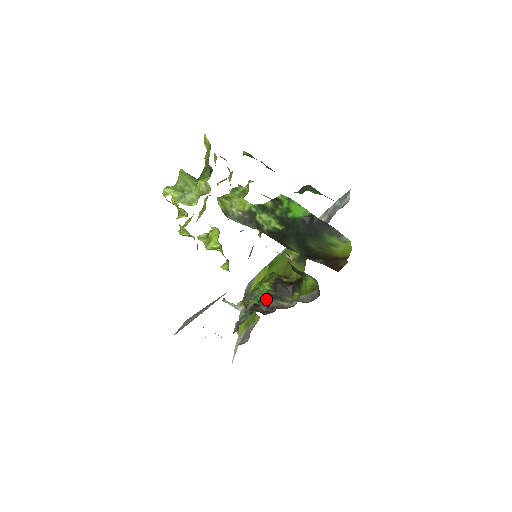
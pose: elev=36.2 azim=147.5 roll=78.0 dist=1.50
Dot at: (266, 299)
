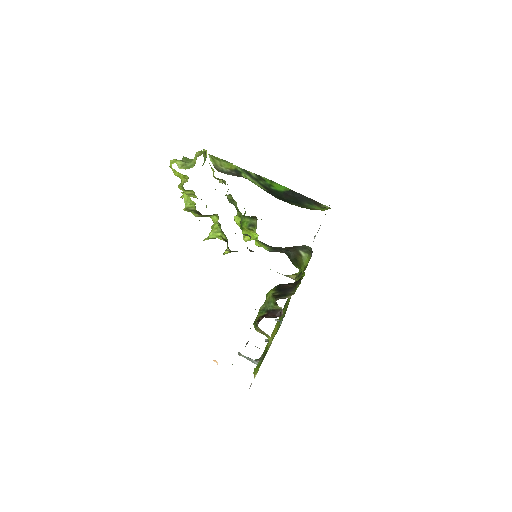
Dot at: (272, 303)
